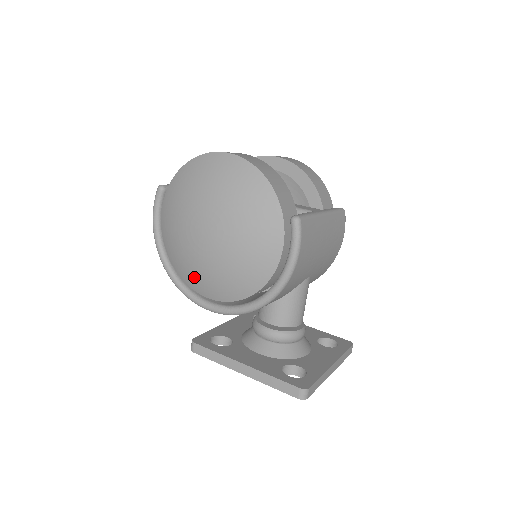
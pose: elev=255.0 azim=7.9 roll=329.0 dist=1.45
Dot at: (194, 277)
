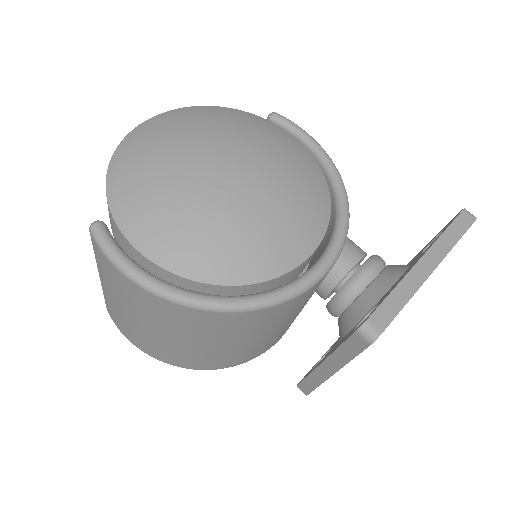
Dot at: (269, 244)
